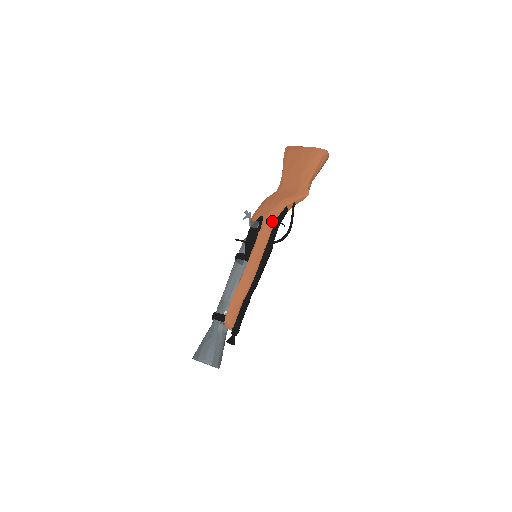
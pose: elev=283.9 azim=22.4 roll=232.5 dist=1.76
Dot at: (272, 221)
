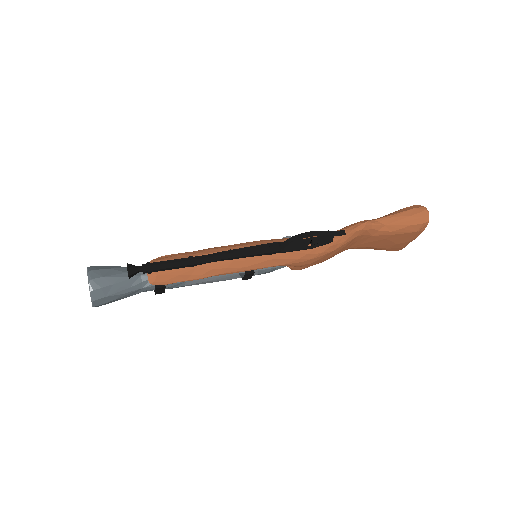
Dot at: (304, 238)
